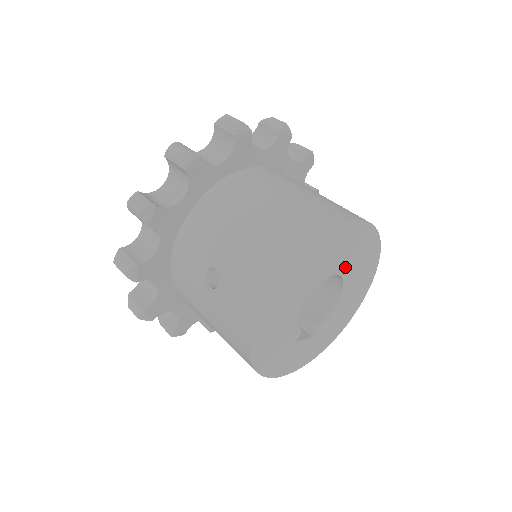
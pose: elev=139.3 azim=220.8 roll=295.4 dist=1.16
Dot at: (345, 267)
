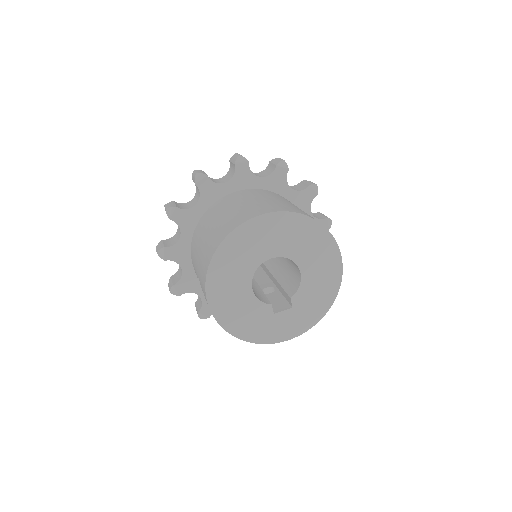
Dot at: (282, 249)
